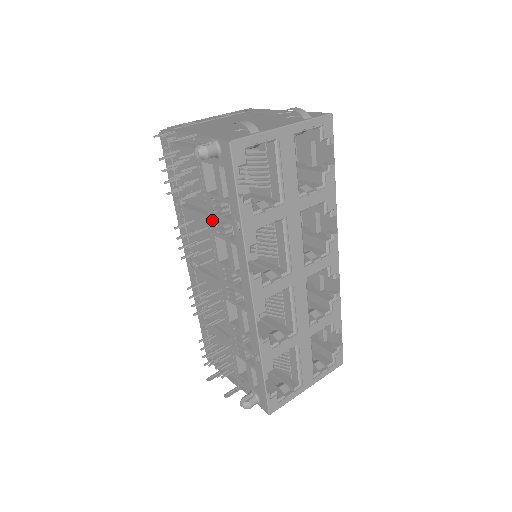
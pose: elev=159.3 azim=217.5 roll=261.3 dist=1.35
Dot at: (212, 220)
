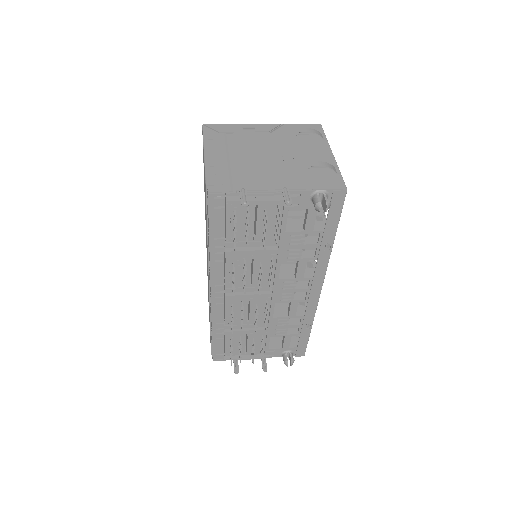
Dot at: (284, 251)
